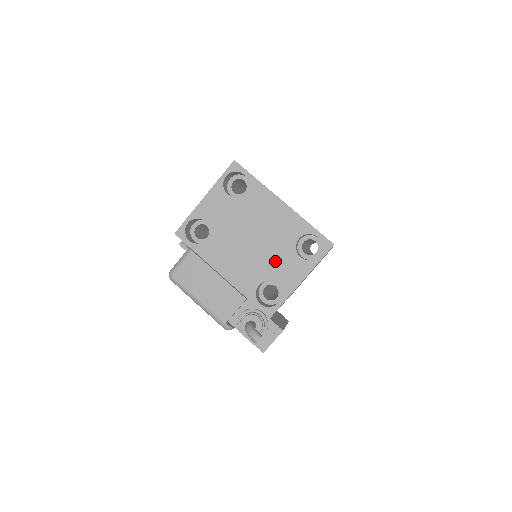
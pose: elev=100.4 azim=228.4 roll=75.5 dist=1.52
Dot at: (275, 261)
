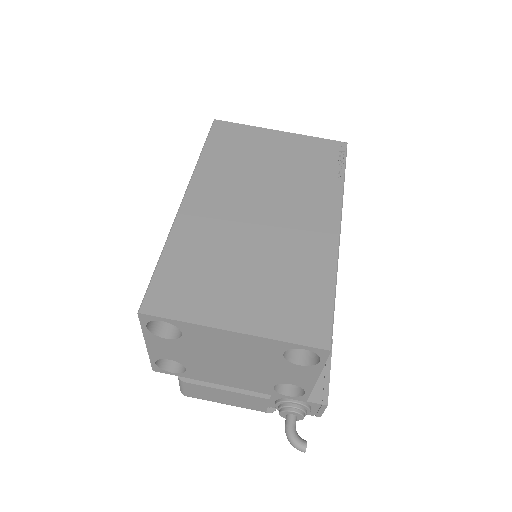
Dot at: (273, 372)
